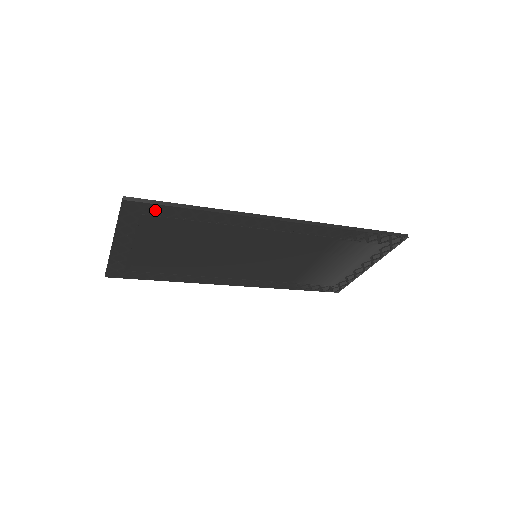
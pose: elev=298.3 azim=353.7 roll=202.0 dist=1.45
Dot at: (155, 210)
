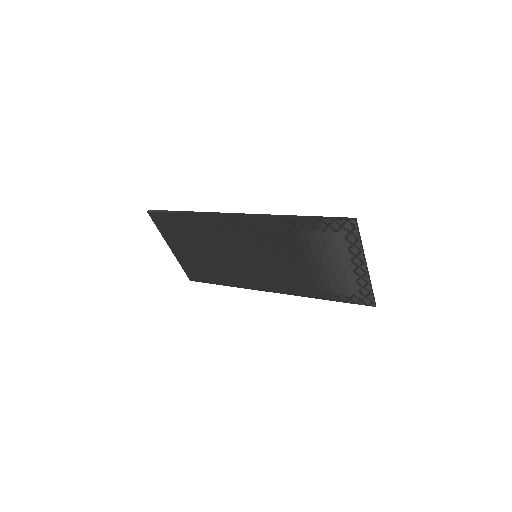
Dot at: (165, 217)
